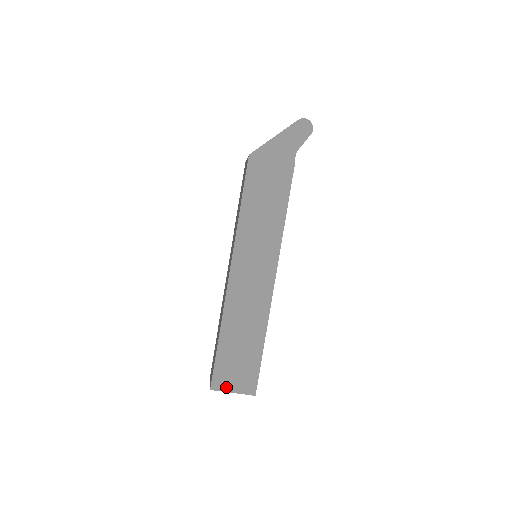
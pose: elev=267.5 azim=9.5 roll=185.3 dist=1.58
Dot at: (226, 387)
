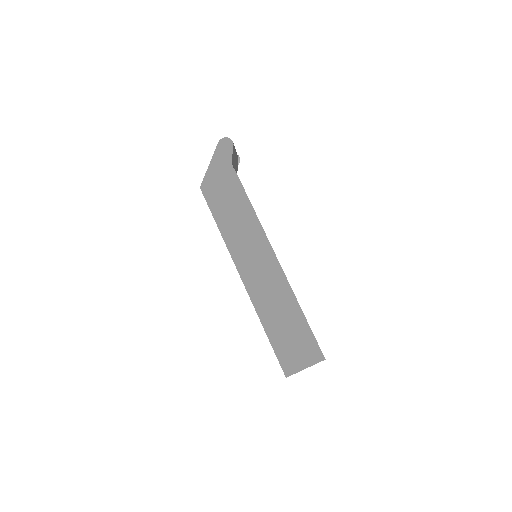
Dot at: (297, 367)
